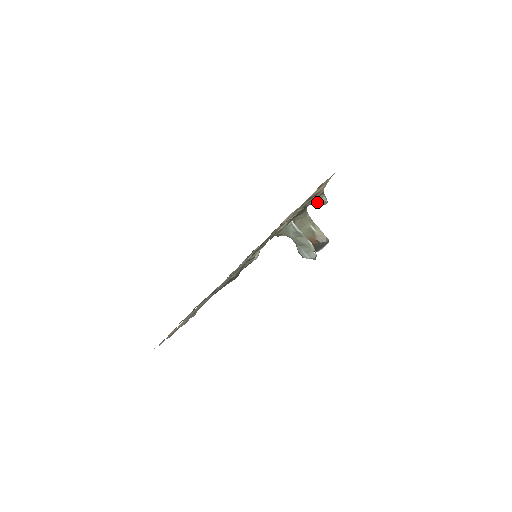
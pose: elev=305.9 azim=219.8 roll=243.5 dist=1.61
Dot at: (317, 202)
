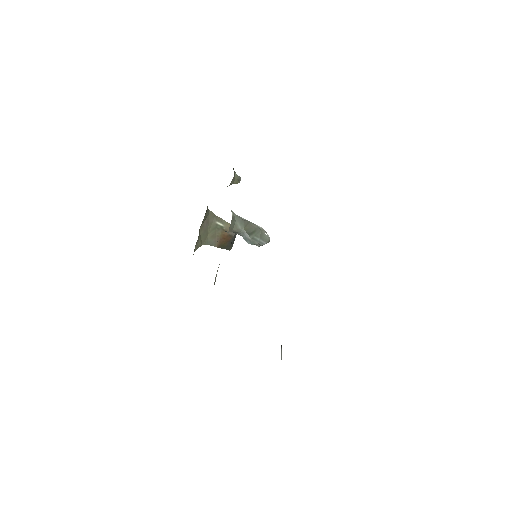
Dot at: (232, 183)
